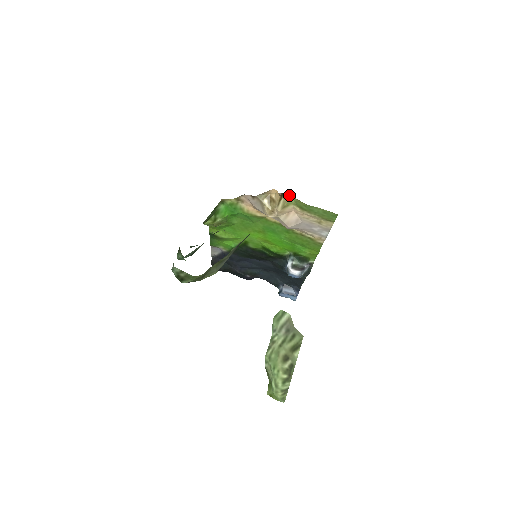
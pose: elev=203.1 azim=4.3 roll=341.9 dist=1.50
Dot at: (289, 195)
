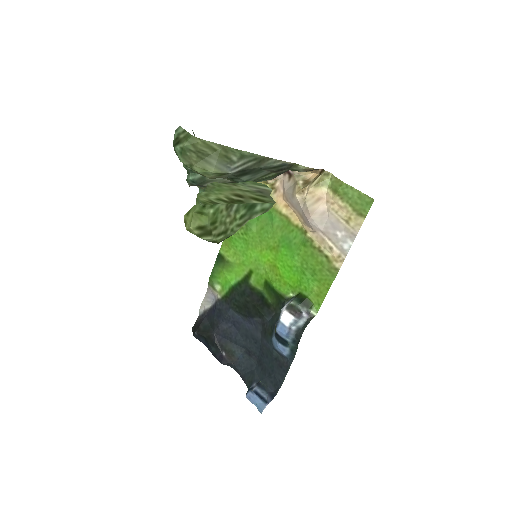
Dot at: (329, 174)
